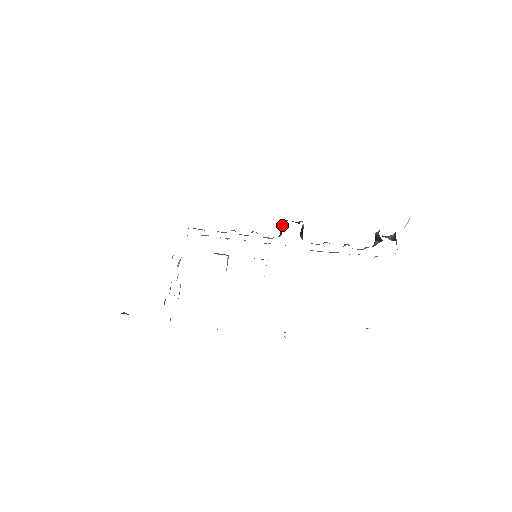
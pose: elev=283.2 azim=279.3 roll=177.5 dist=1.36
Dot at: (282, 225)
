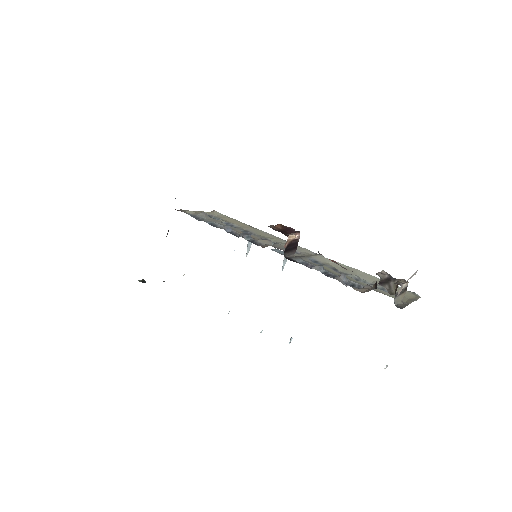
Dot at: occluded
